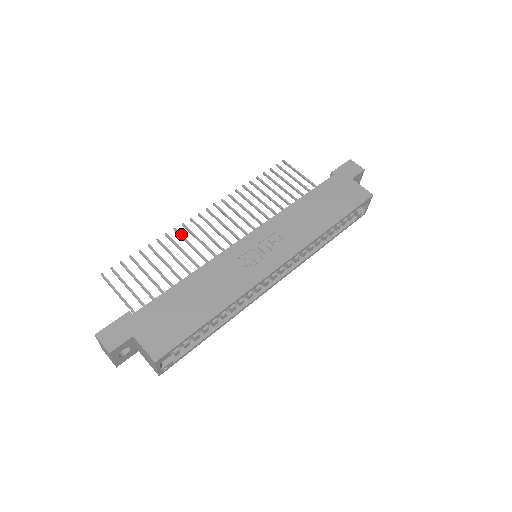
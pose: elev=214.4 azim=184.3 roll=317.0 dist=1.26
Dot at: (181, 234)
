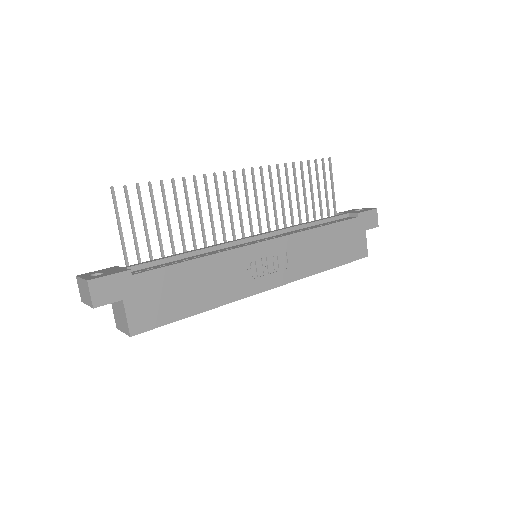
Dot at: occluded
